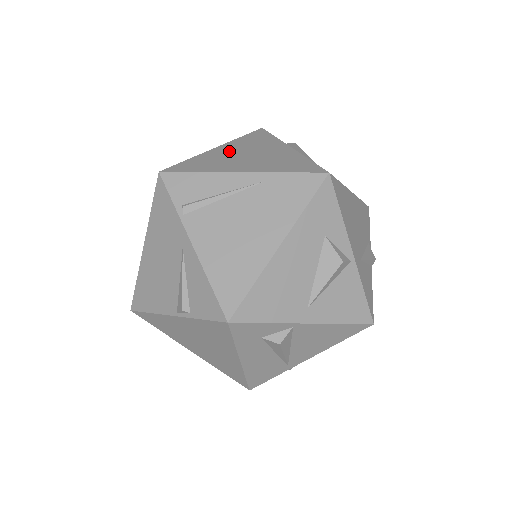
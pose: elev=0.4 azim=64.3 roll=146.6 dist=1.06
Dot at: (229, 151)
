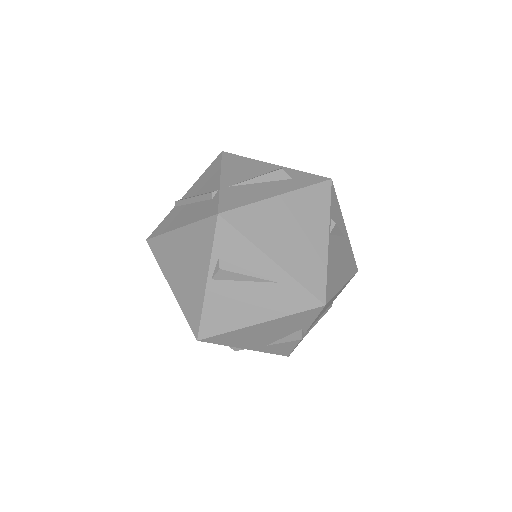
Dot at: (179, 246)
